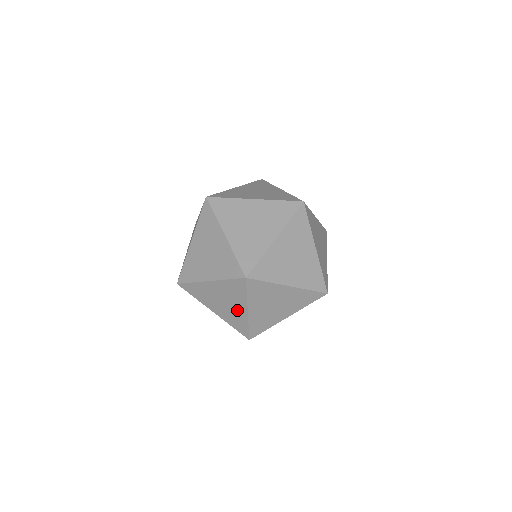
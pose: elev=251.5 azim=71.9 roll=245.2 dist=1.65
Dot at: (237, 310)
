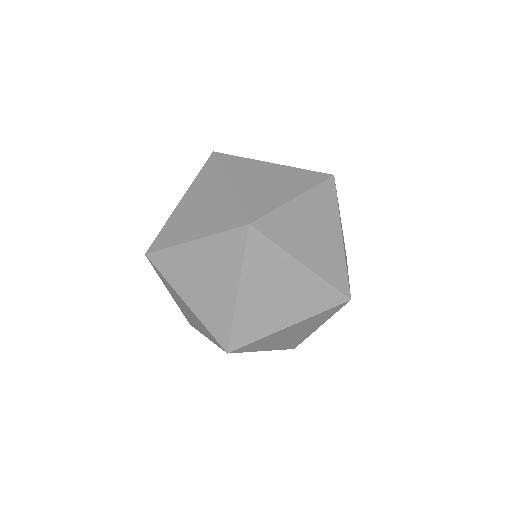
Dot at: occluded
